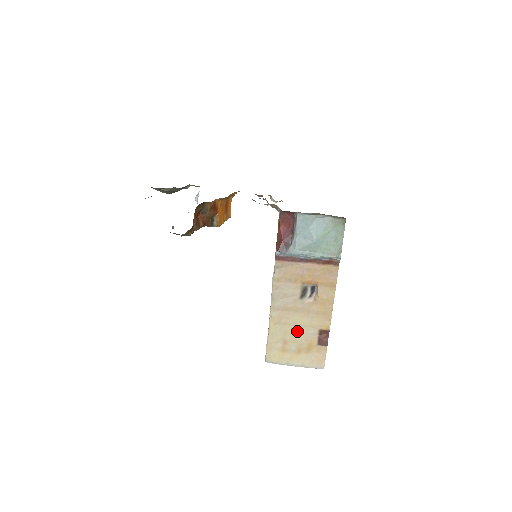
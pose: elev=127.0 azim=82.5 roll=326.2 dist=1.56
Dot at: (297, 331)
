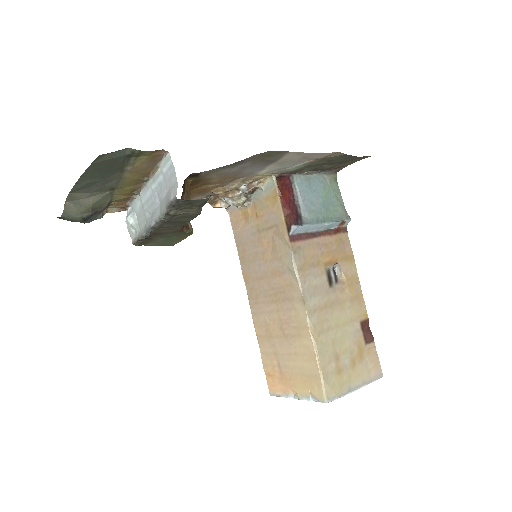
Dot at: (342, 334)
